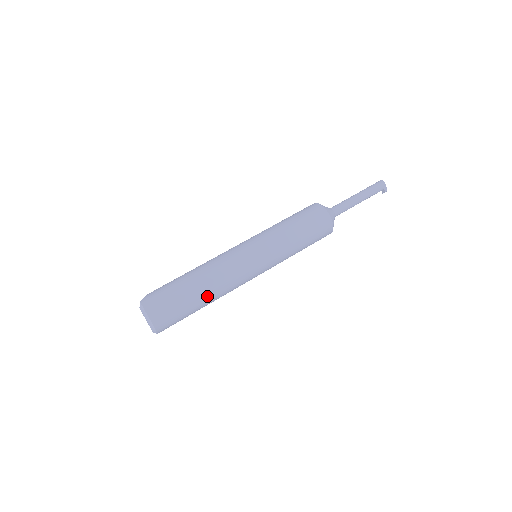
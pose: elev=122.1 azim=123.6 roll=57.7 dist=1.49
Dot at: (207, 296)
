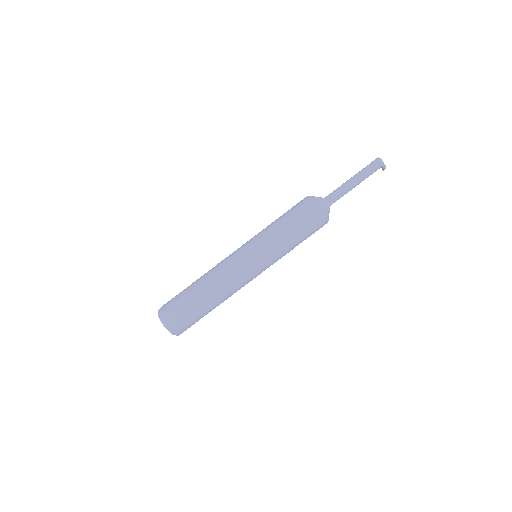
Dot at: (211, 298)
